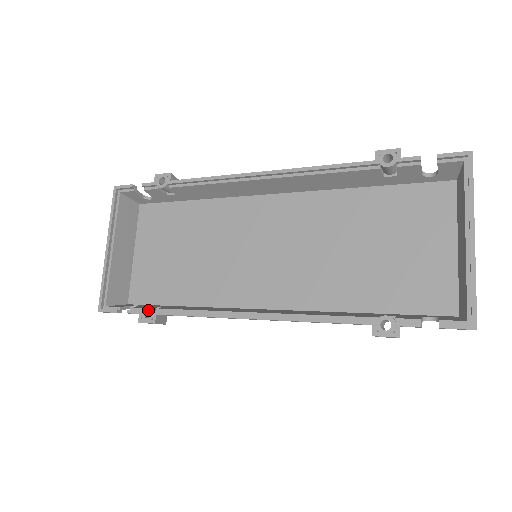
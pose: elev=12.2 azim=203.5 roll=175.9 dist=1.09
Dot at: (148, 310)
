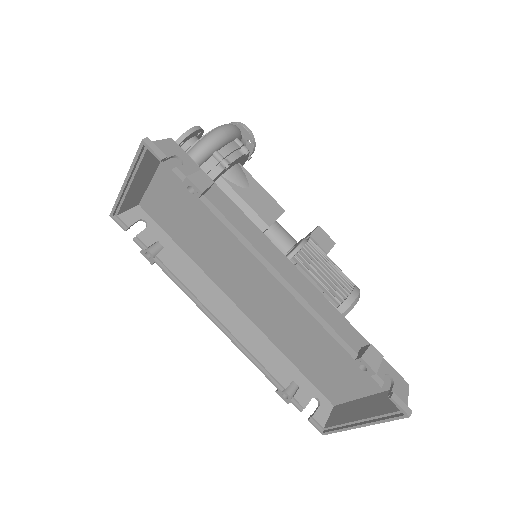
Dot at: (150, 251)
